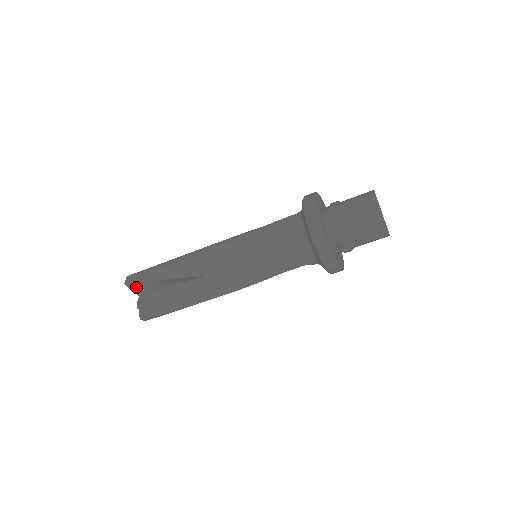
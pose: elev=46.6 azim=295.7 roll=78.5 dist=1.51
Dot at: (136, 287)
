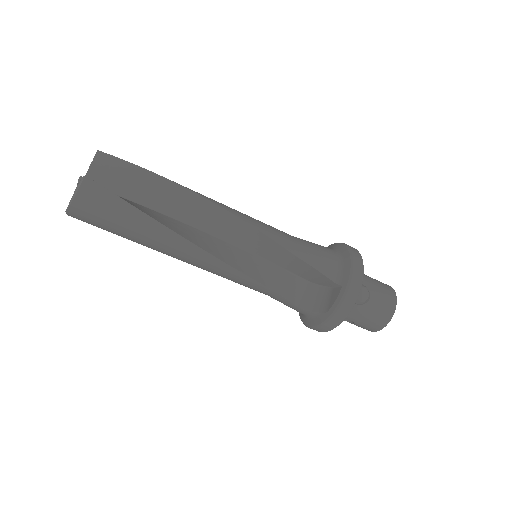
Dot at: (104, 166)
